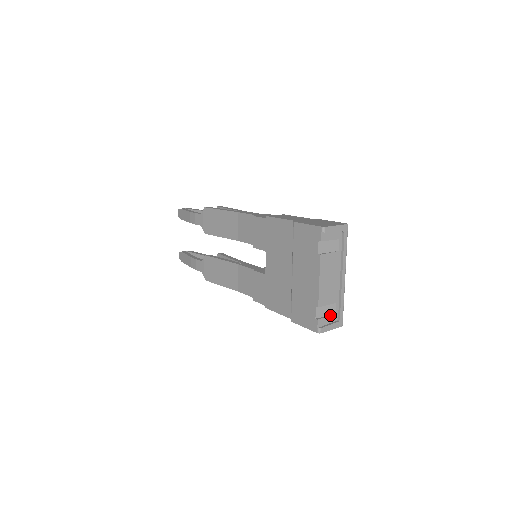
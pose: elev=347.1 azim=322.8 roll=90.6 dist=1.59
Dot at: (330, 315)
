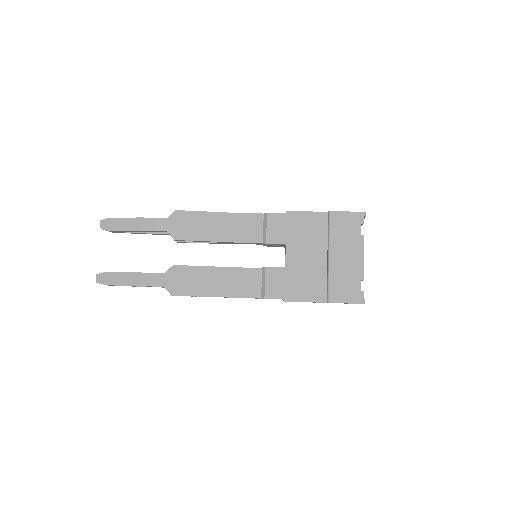
Dot at: occluded
